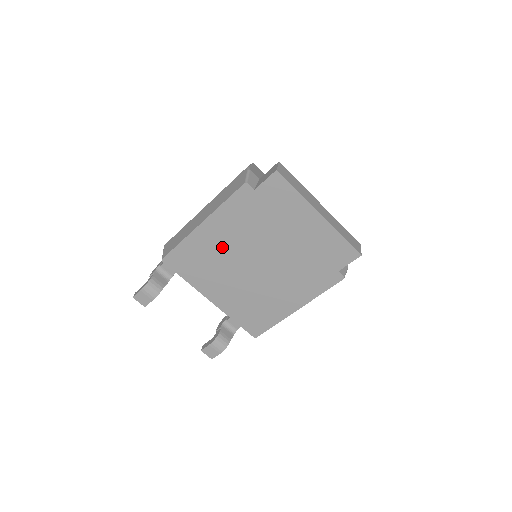
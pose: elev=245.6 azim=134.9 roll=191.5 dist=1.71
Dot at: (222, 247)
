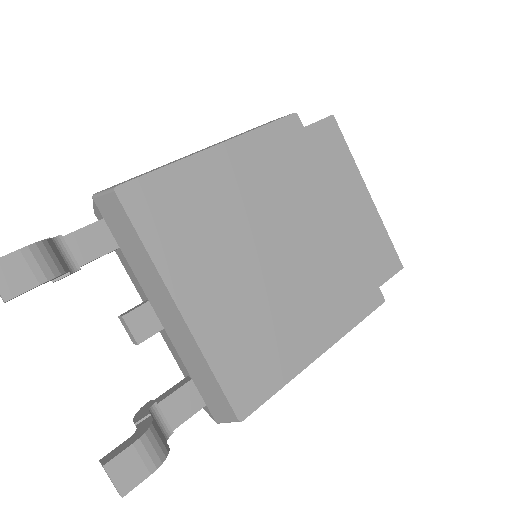
Dot at: (237, 198)
